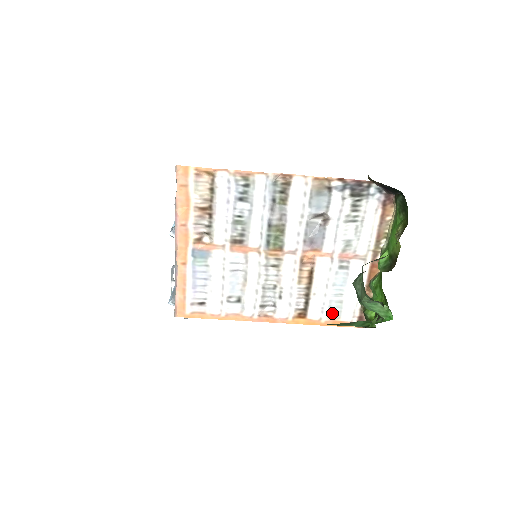
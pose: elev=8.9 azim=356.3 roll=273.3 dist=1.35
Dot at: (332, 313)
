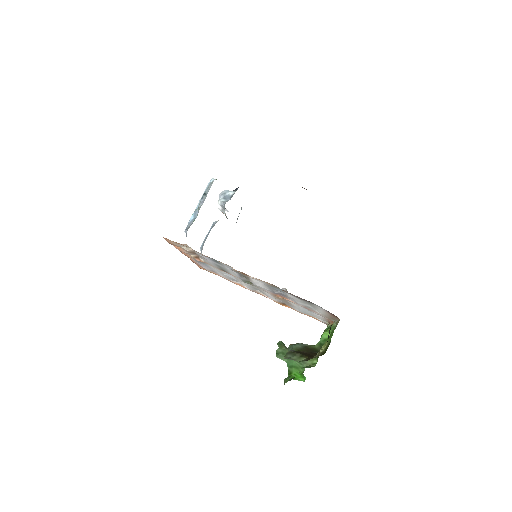
Dot at: (306, 314)
